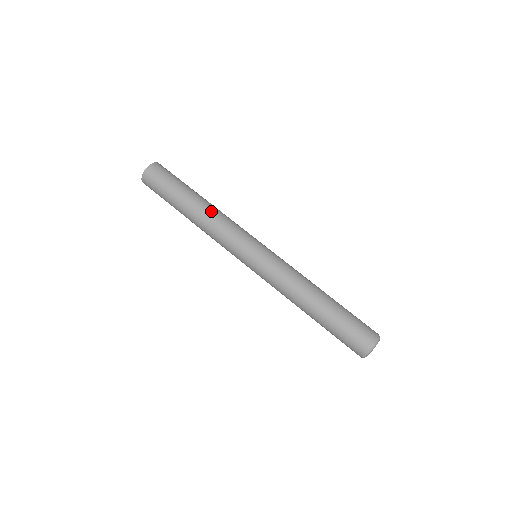
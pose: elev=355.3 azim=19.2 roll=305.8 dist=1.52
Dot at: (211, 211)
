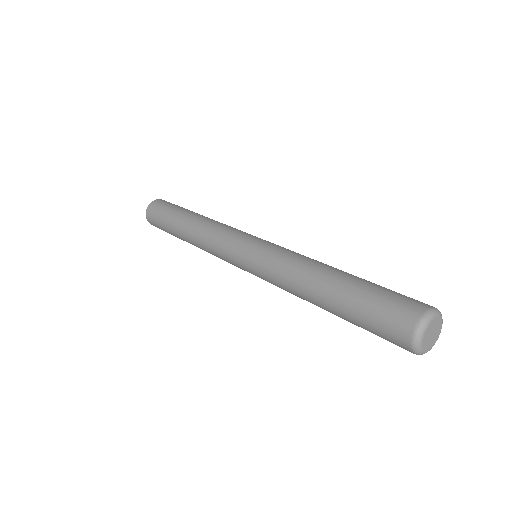
Dot at: (207, 219)
